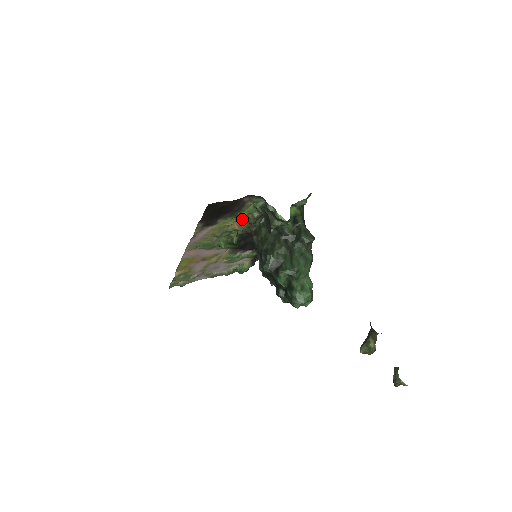
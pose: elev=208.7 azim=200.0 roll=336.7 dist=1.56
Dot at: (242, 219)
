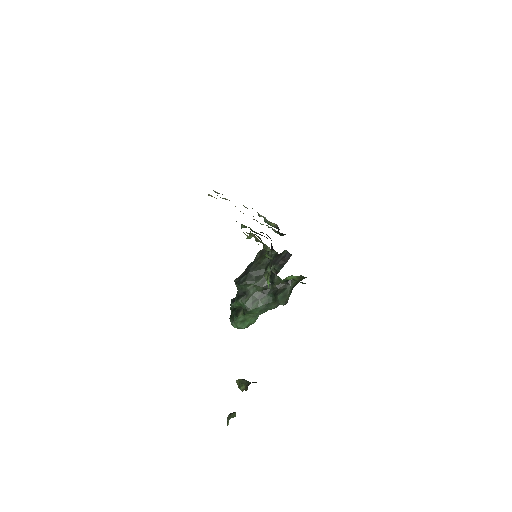
Dot at: (259, 240)
